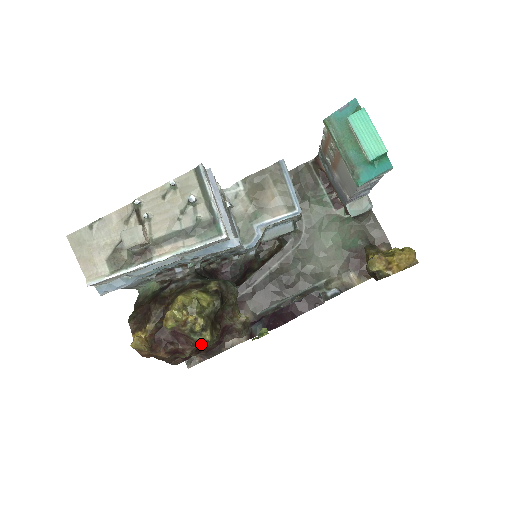
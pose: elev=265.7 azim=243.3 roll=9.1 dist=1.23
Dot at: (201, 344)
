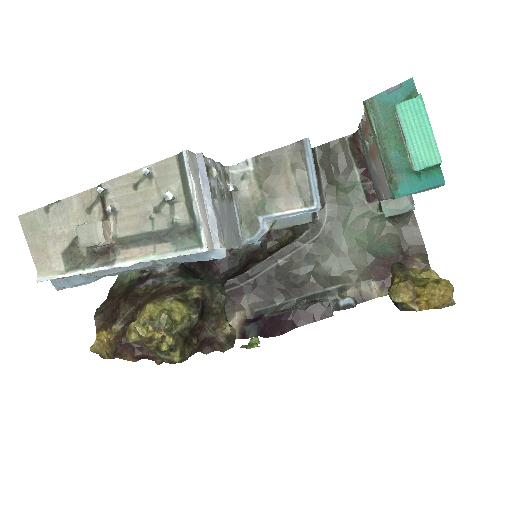
Dot at: (169, 362)
